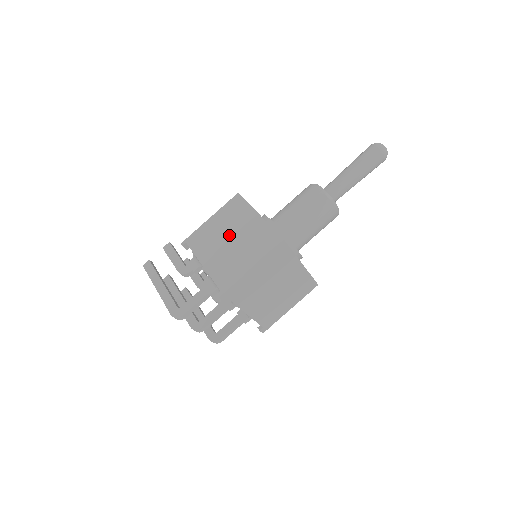
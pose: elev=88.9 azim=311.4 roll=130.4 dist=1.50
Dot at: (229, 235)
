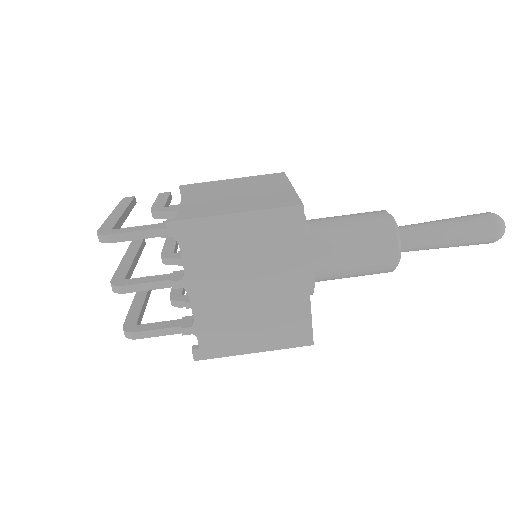
Dot at: (239, 190)
